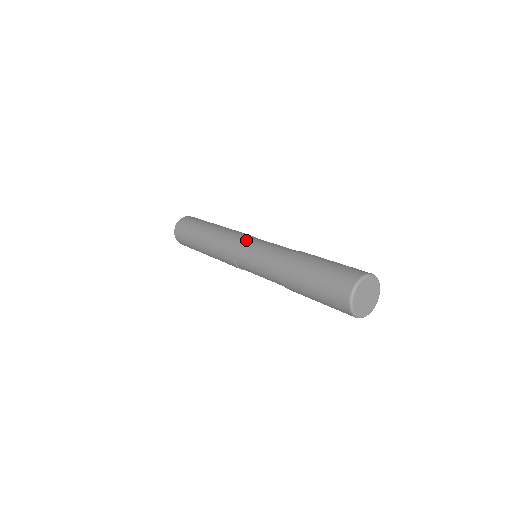
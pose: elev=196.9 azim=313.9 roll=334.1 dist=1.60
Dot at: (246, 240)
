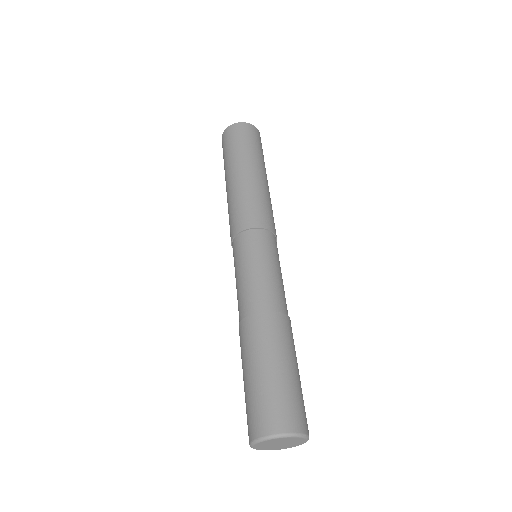
Dot at: (241, 239)
